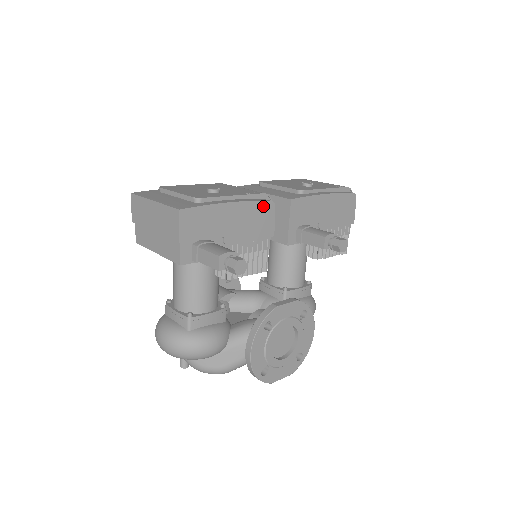
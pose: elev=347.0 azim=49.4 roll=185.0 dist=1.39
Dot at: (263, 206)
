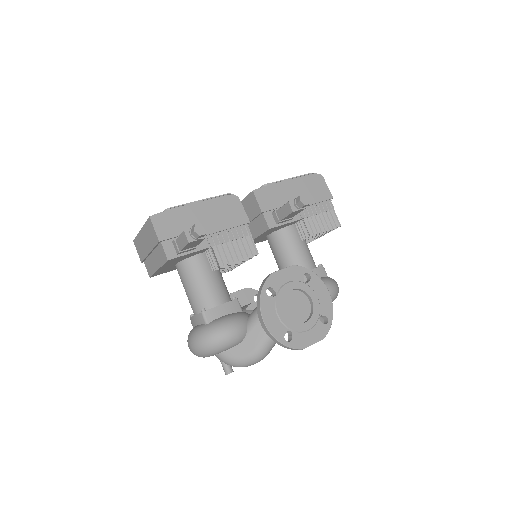
Dot at: (227, 201)
